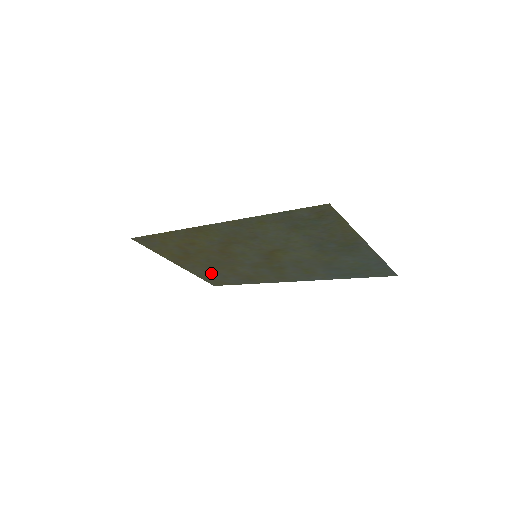
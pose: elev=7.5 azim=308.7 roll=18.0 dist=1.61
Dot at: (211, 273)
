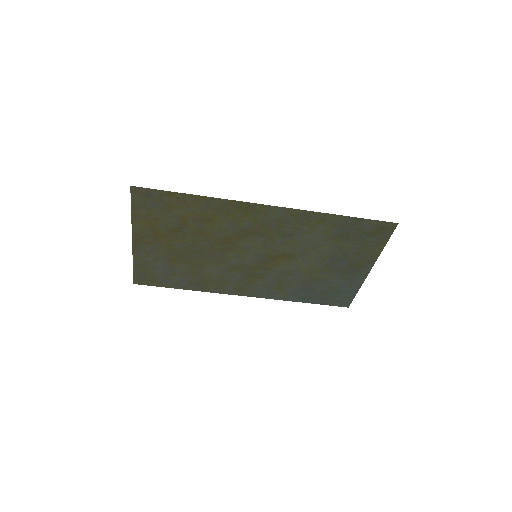
Dot at: (162, 265)
